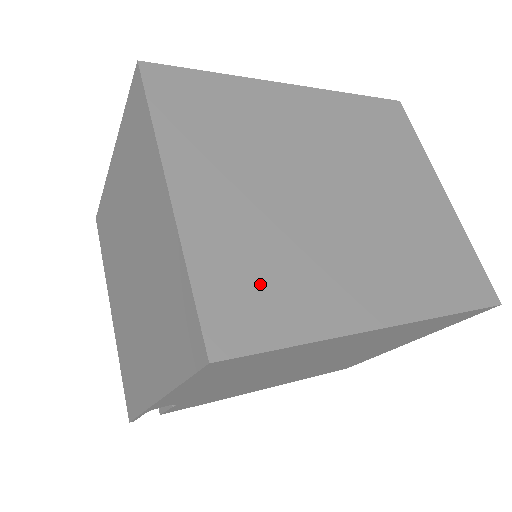
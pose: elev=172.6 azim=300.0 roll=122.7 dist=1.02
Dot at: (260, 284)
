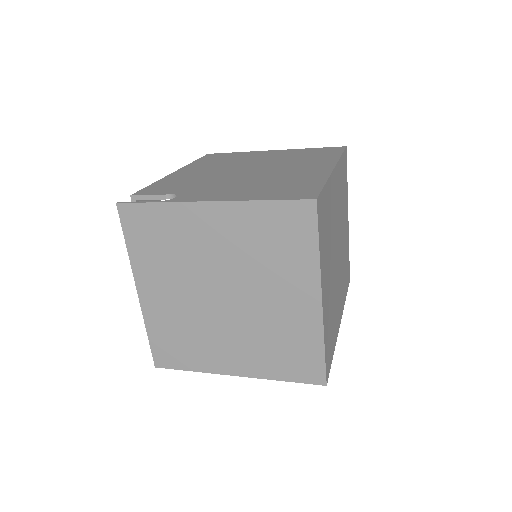
Dot at: (331, 333)
